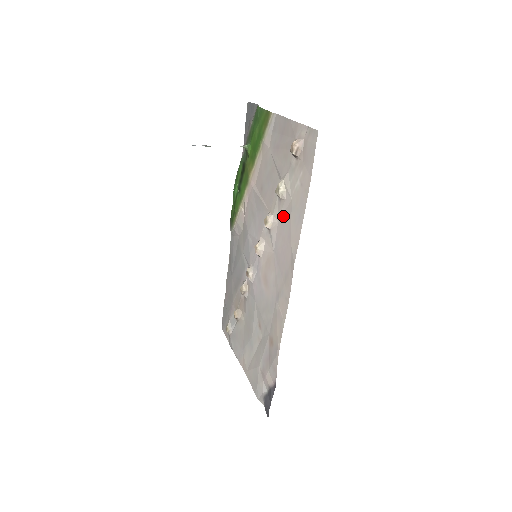
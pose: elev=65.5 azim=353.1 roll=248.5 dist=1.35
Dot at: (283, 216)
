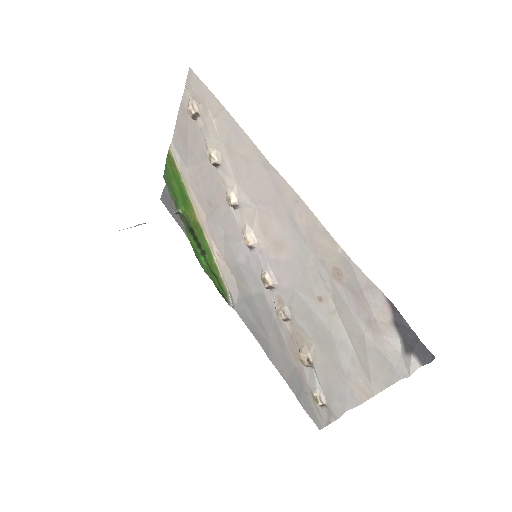
Dot at: (232, 167)
